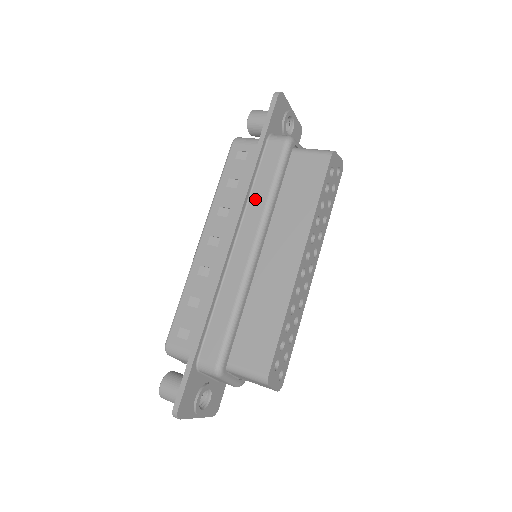
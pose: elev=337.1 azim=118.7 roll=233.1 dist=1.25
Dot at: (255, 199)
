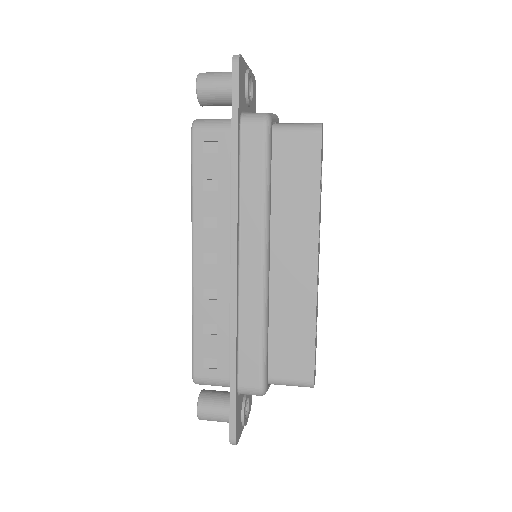
Dot at: (248, 204)
